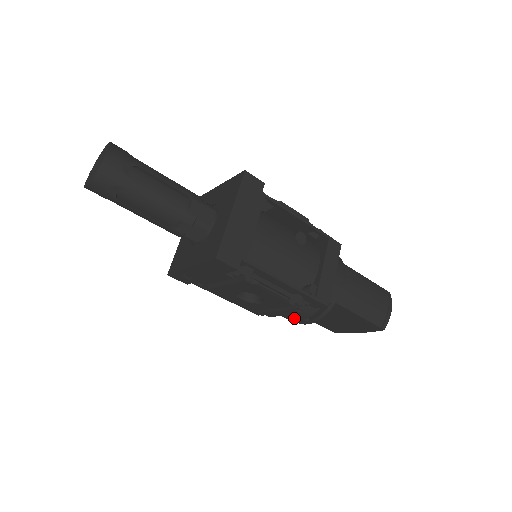
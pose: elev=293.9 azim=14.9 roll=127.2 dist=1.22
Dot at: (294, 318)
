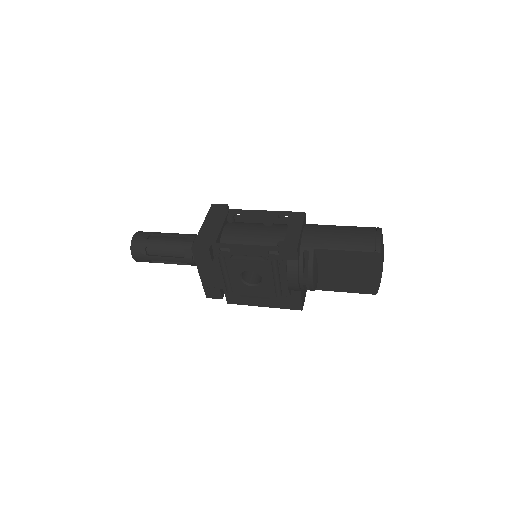
Dot at: (295, 280)
